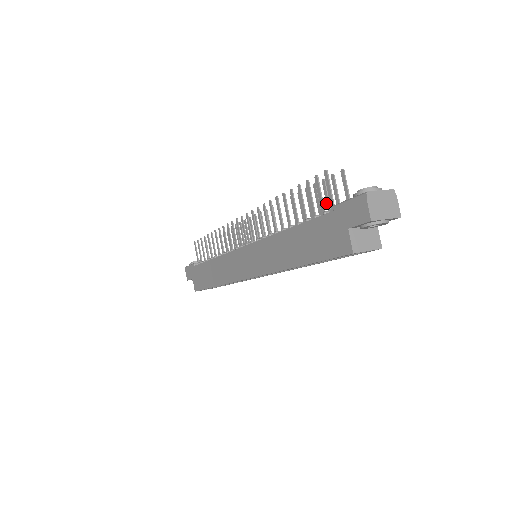
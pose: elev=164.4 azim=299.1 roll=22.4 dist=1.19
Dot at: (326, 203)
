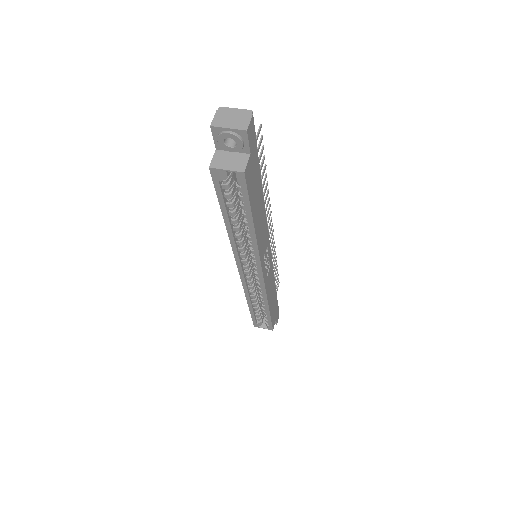
Dot at: occluded
